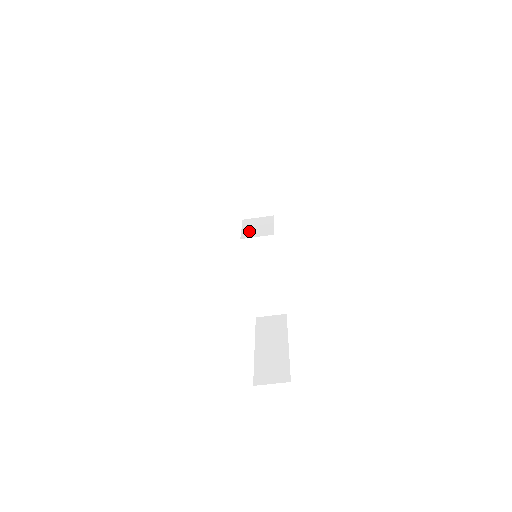
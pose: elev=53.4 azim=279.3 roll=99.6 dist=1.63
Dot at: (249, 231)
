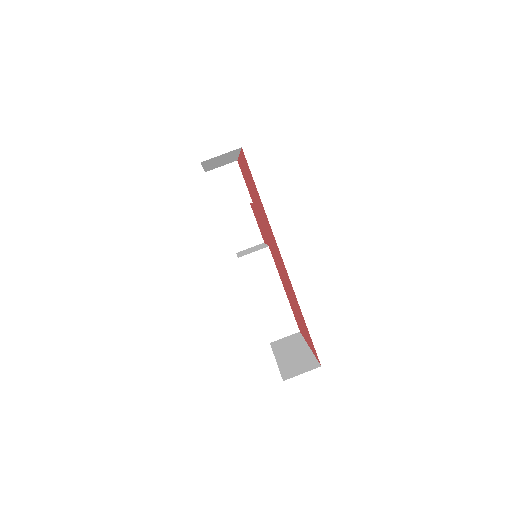
Dot at: (244, 253)
